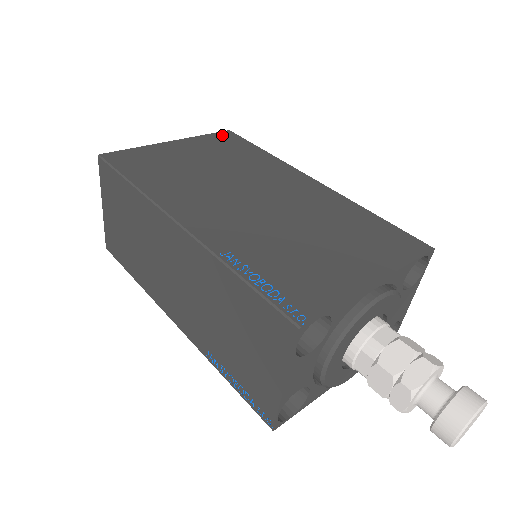
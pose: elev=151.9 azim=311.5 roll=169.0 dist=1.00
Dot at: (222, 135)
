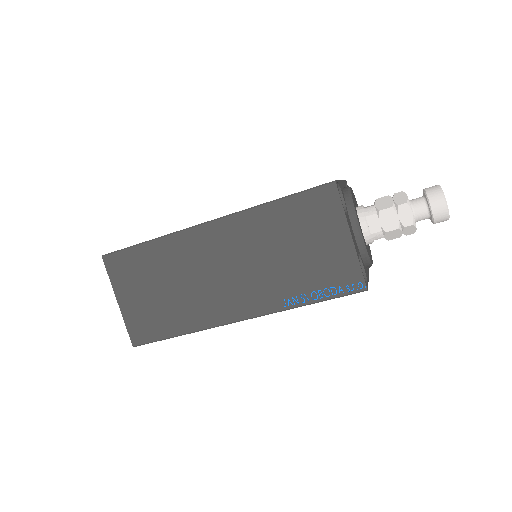
Dot at: occluded
